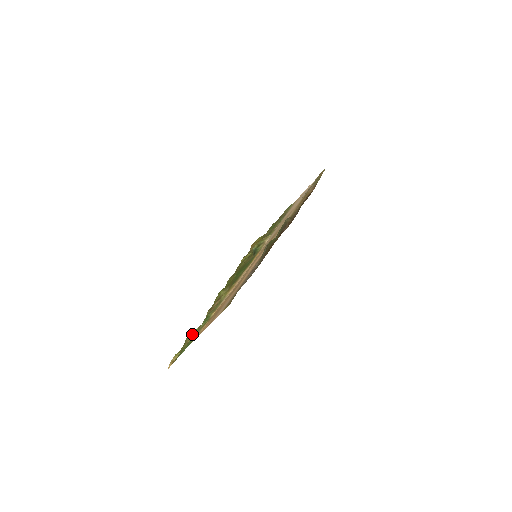
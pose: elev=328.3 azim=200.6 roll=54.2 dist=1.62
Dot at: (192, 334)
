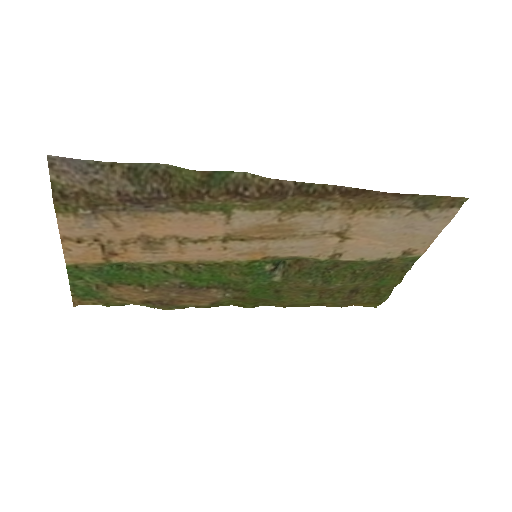
Dot at: (138, 304)
